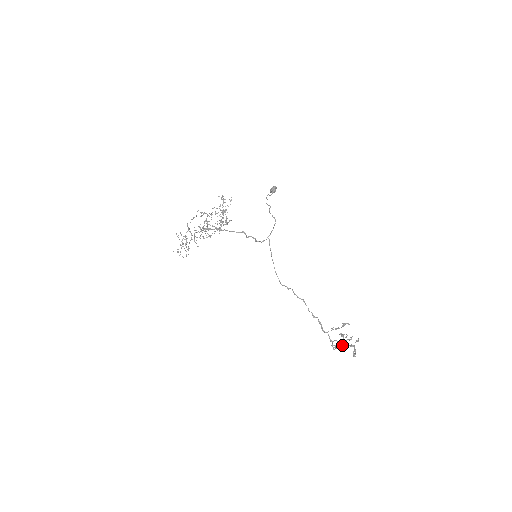
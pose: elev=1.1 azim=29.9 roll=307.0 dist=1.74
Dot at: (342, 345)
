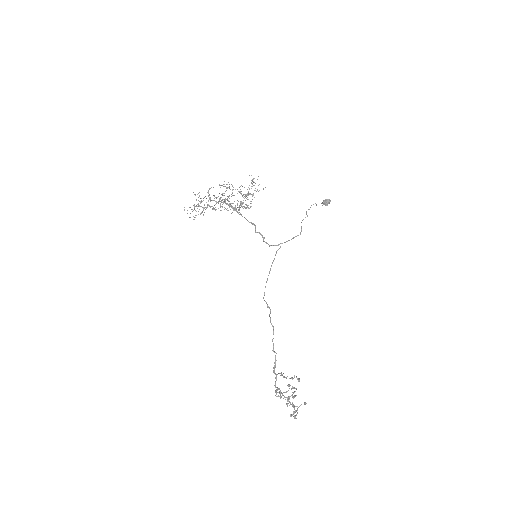
Dot at: occluded
